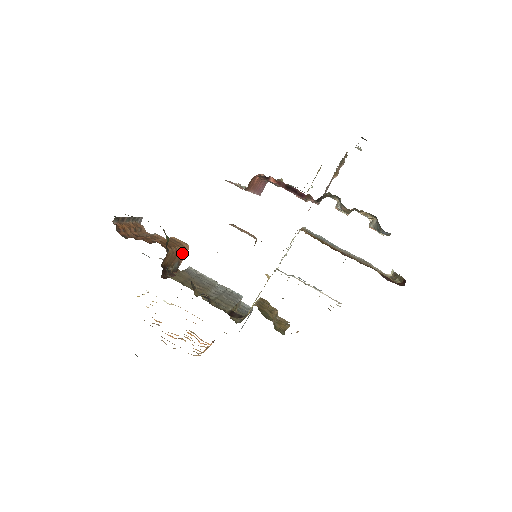
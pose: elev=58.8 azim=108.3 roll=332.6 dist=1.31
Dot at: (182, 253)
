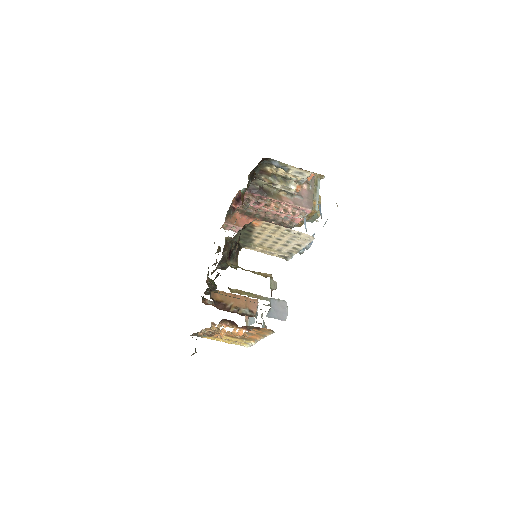
Dot at: (250, 303)
